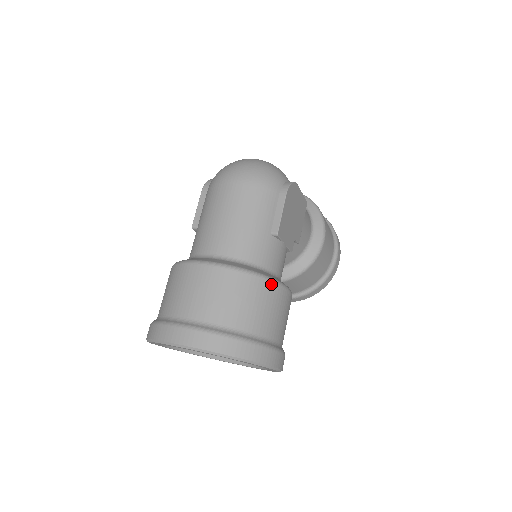
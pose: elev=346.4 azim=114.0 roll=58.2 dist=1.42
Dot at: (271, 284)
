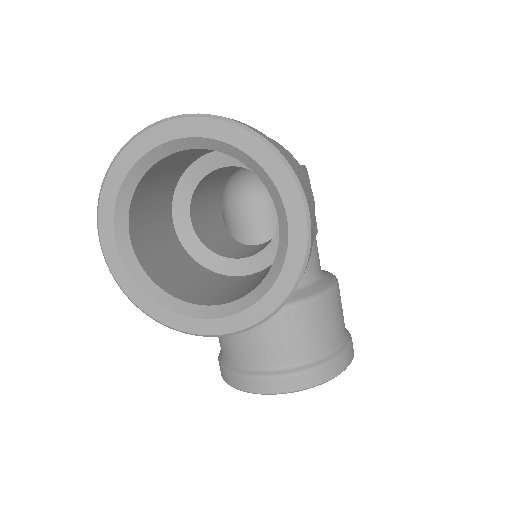
Dot at: (296, 160)
